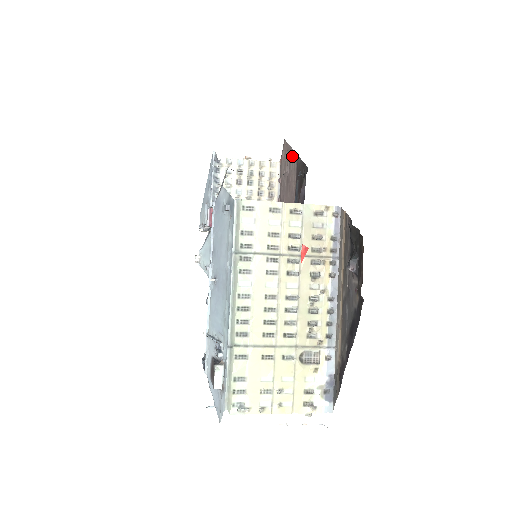
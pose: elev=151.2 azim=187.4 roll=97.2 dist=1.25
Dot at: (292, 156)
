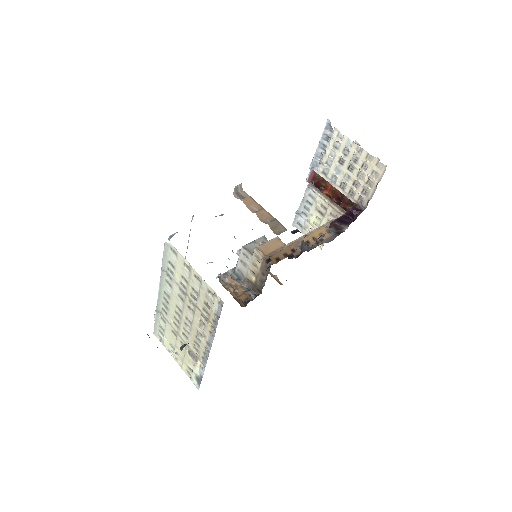
Dot at: occluded
